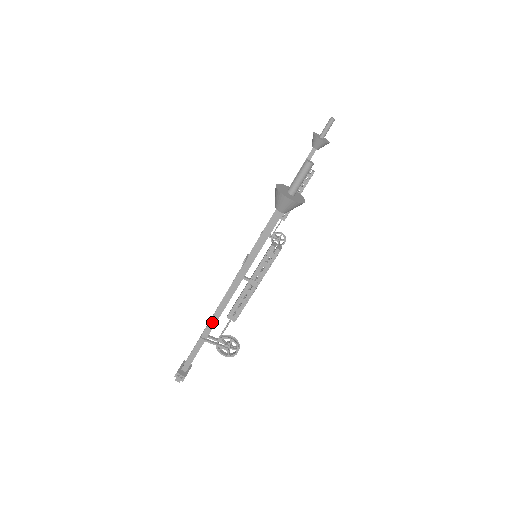
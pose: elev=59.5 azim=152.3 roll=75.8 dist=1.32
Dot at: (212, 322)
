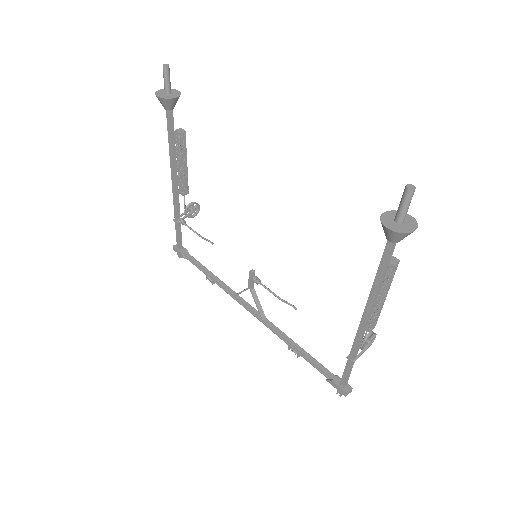
Dot at: (359, 346)
